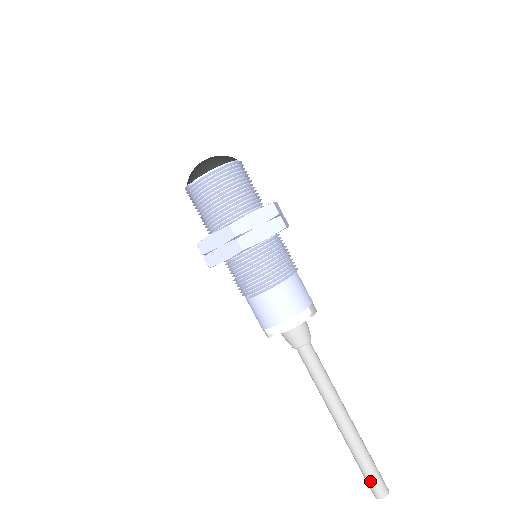
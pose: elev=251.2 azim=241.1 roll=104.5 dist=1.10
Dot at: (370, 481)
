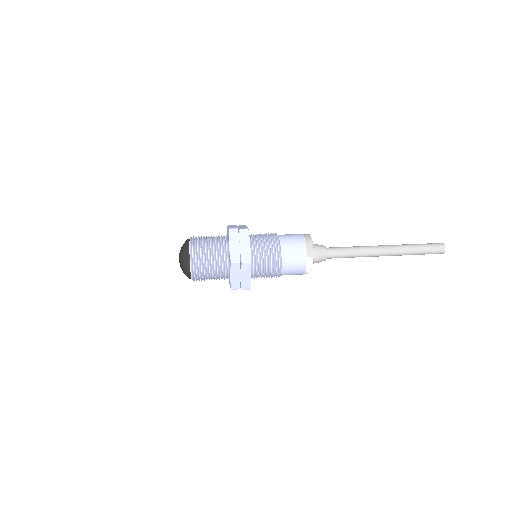
Dot at: occluded
